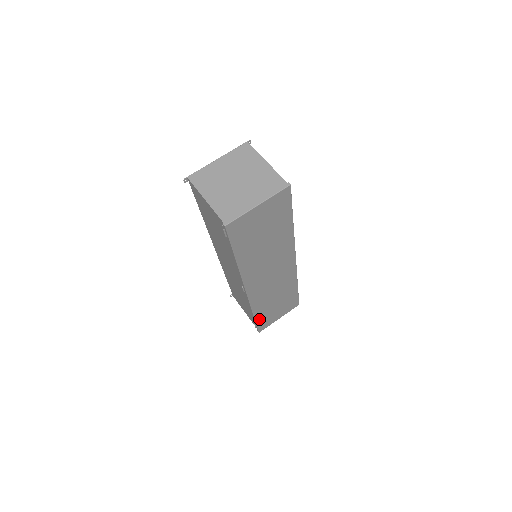
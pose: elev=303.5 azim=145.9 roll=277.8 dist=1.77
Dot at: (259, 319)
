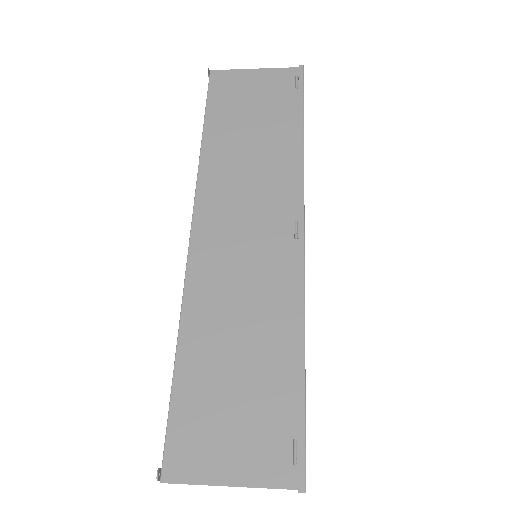
Dot at: occluded
